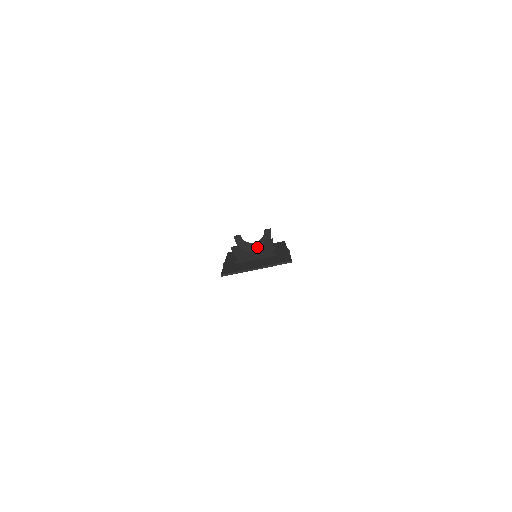
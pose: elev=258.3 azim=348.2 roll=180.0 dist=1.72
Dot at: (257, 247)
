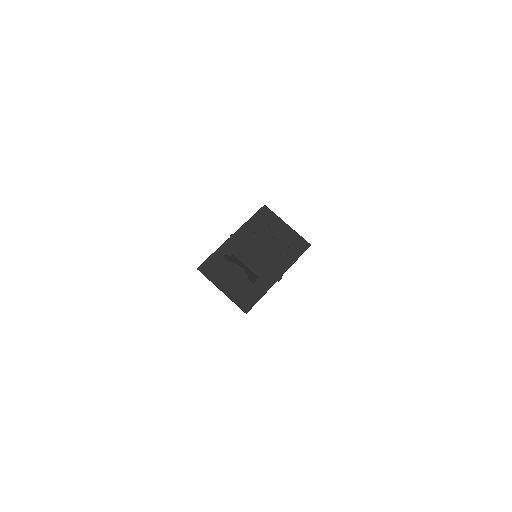
Dot at: (271, 243)
